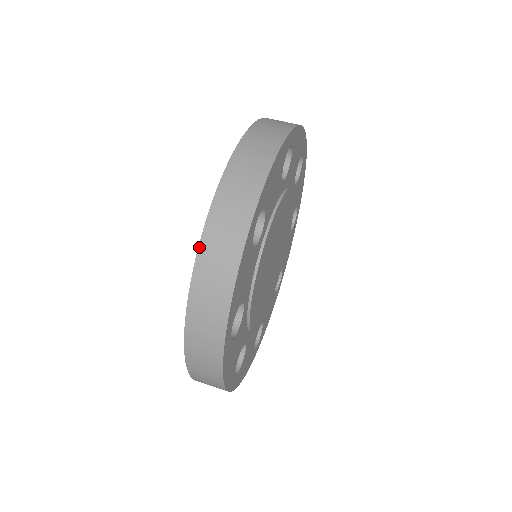
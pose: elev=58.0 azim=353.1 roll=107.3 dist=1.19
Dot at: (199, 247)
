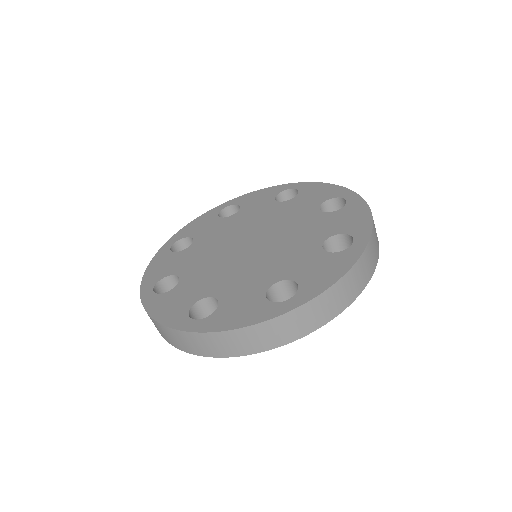
Dot at: (354, 265)
